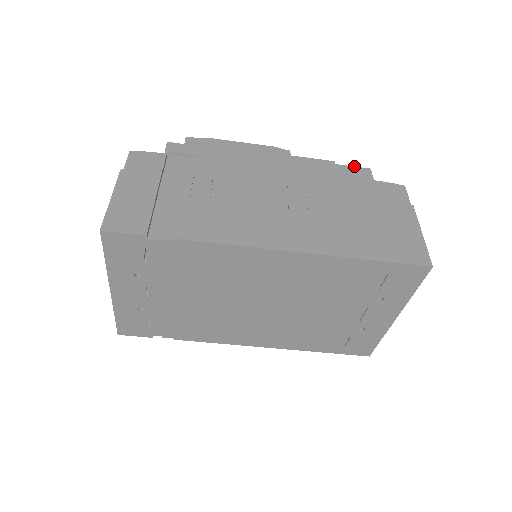
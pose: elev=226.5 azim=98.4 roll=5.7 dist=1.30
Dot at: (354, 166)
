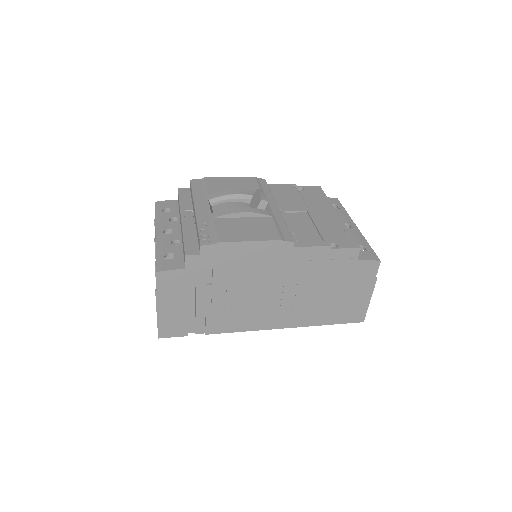
Dot at: (347, 248)
